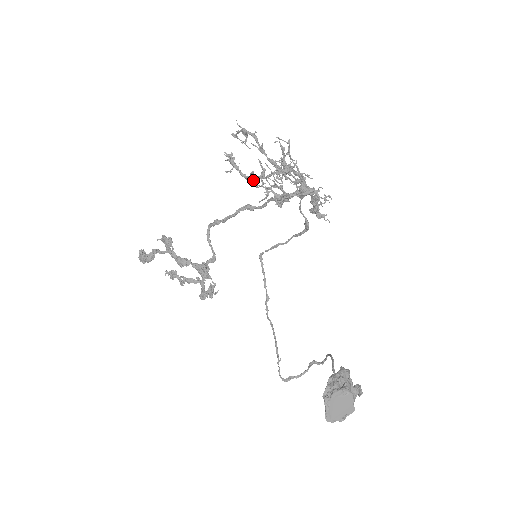
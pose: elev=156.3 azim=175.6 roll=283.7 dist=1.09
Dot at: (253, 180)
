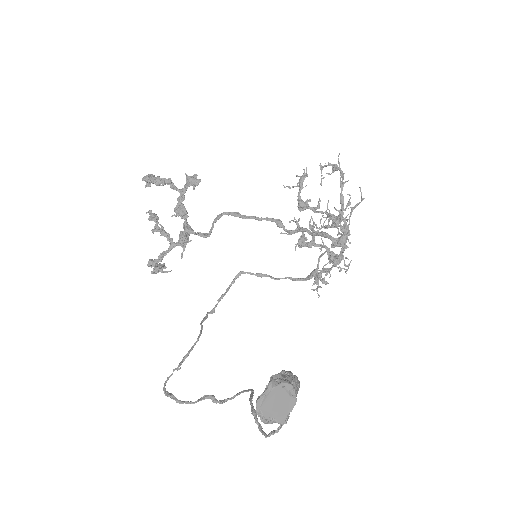
Dot at: (304, 206)
